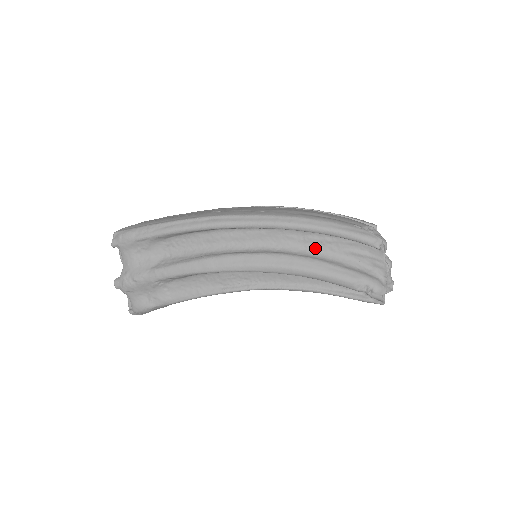
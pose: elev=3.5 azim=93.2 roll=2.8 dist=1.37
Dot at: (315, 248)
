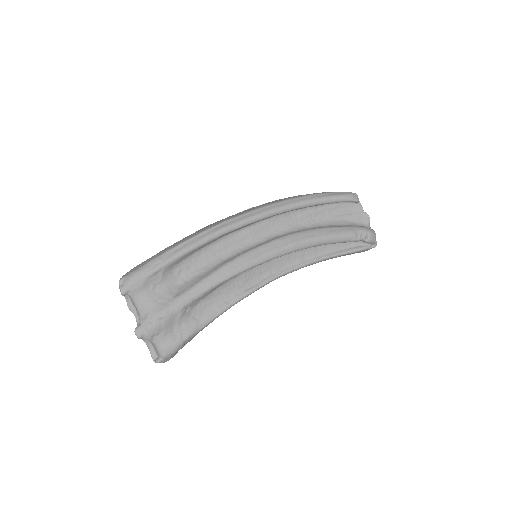
Dot at: (309, 222)
